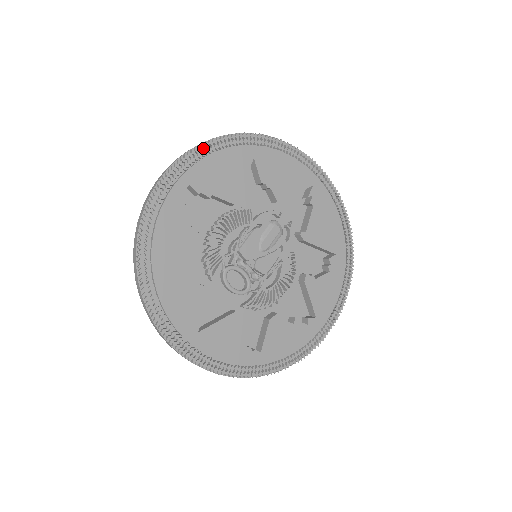
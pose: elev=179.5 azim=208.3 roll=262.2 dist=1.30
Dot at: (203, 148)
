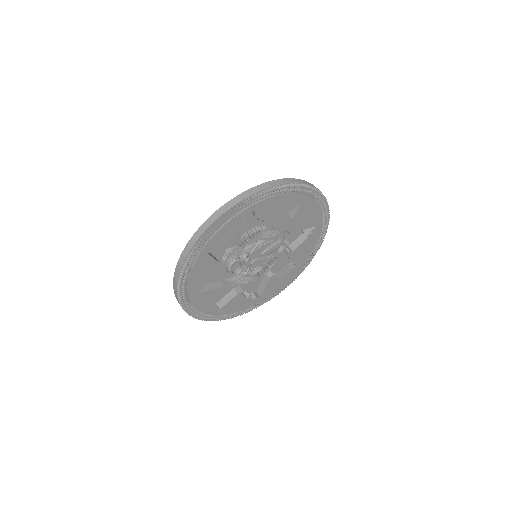
Dot at: (279, 189)
